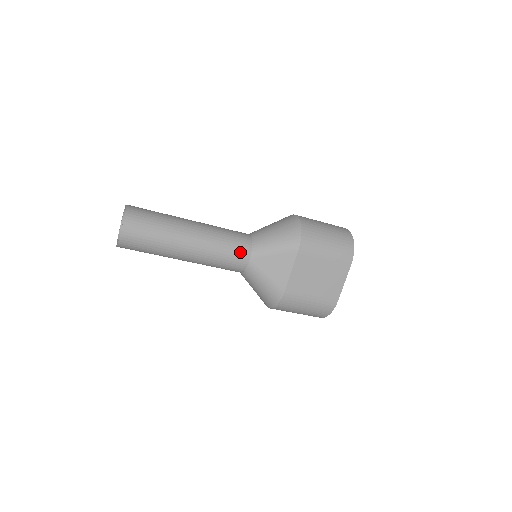
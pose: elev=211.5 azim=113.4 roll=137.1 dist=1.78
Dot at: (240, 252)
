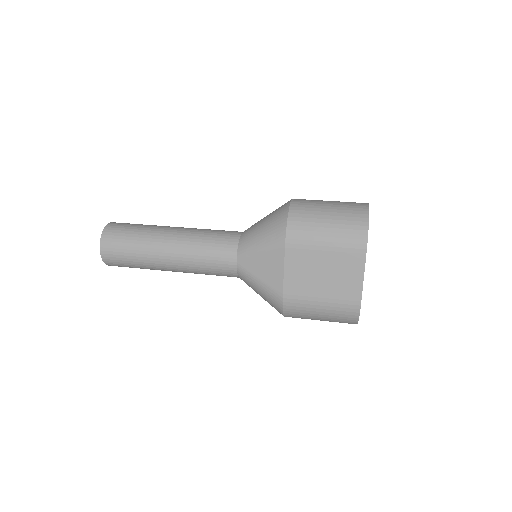
Dot at: (223, 255)
